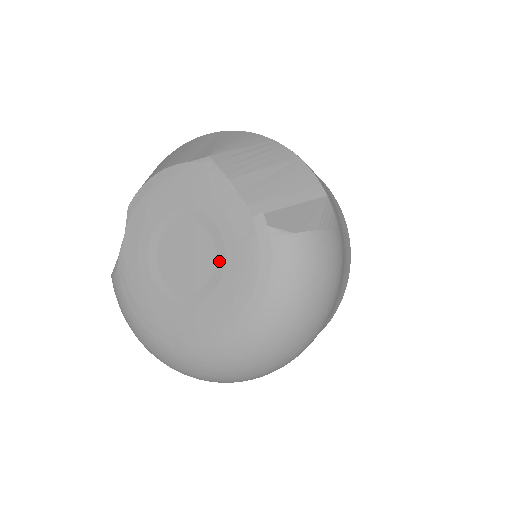
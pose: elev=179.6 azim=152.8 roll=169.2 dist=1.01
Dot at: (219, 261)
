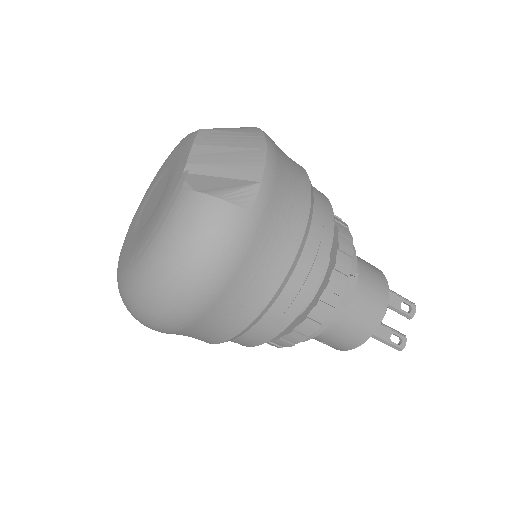
Dot at: (158, 205)
